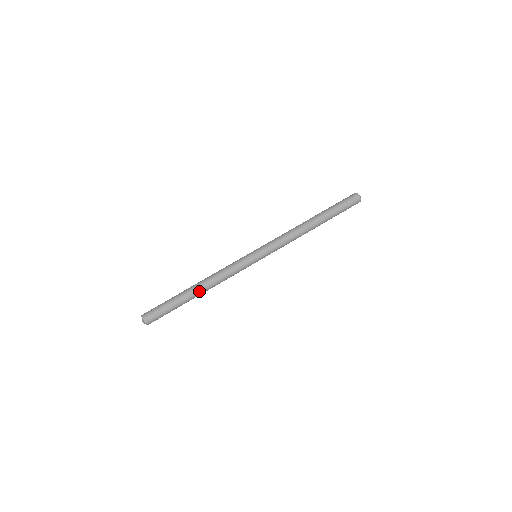
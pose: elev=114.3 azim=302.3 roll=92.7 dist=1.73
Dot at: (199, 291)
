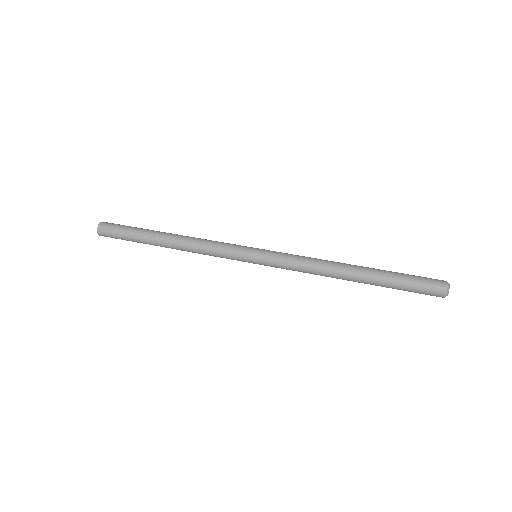
Dot at: (167, 240)
